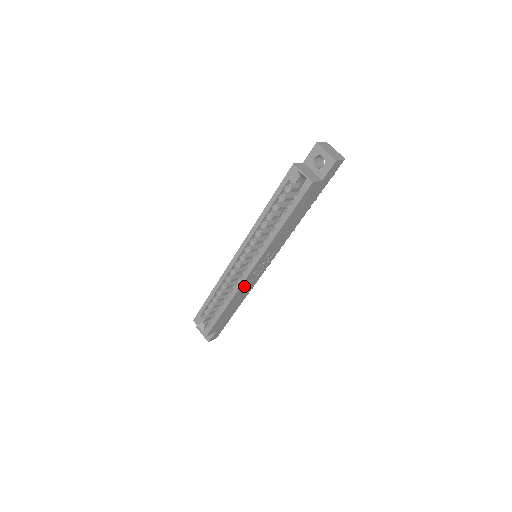
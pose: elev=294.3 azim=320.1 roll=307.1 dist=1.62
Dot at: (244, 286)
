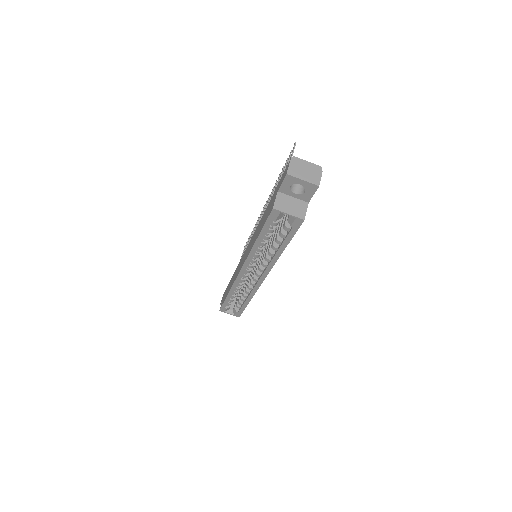
Dot at: occluded
